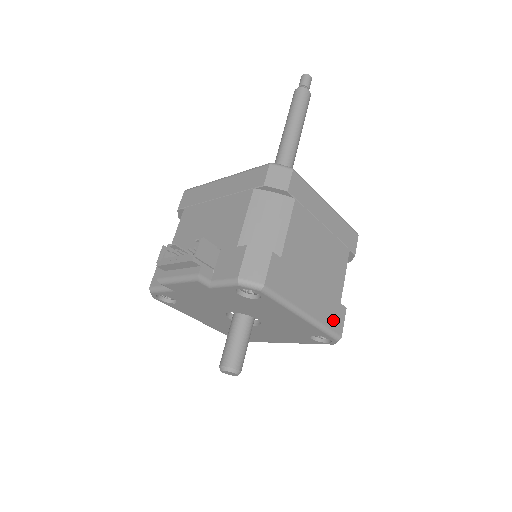
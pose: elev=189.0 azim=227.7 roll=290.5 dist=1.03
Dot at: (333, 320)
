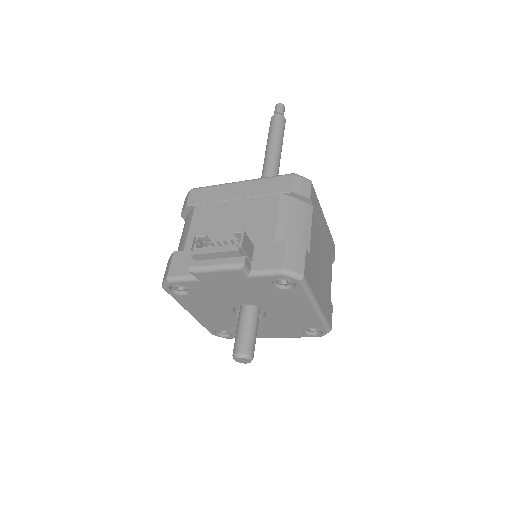
Dot at: (328, 314)
